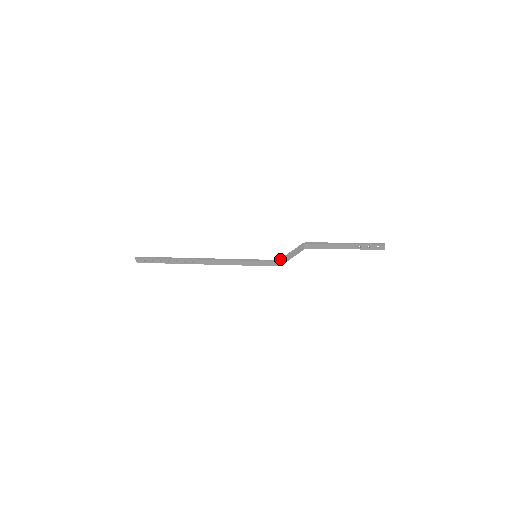
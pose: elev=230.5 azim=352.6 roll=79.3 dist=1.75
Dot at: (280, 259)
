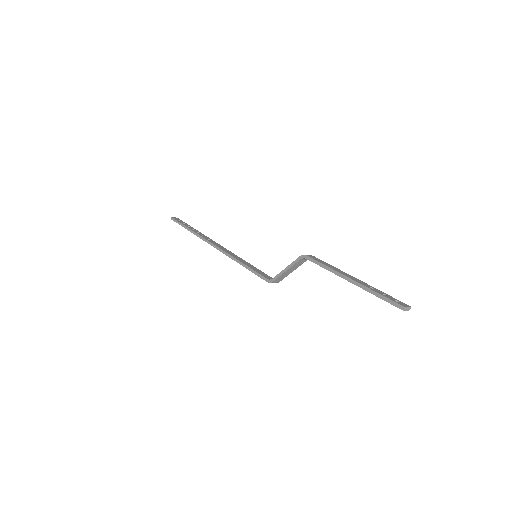
Dot at: (271, 280)
